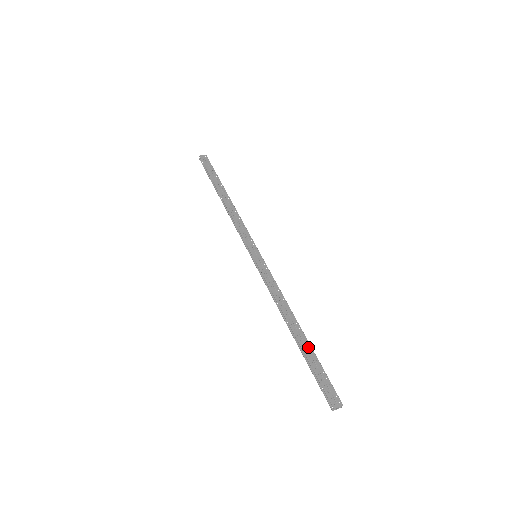
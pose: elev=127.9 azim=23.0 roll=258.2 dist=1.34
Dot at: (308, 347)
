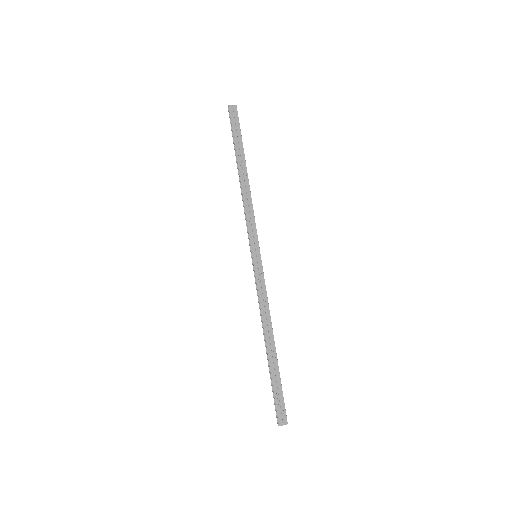
Dot at: (275, 366)
